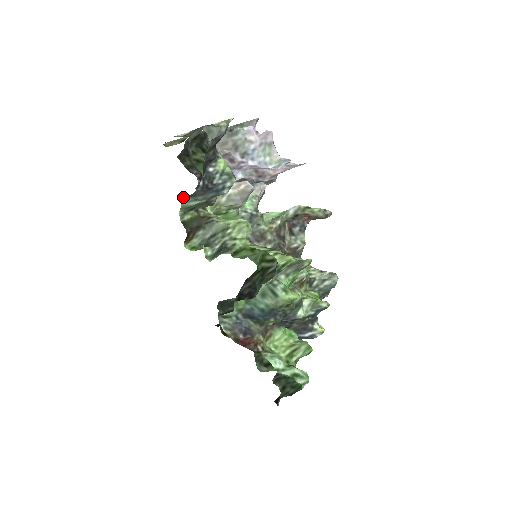
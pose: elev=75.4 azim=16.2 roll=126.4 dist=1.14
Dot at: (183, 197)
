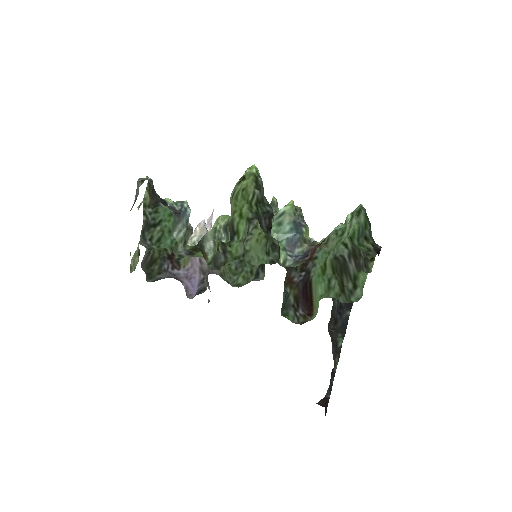
Dot at: occluded
